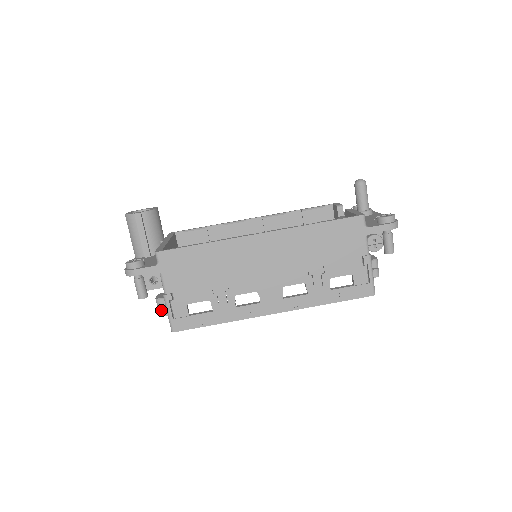
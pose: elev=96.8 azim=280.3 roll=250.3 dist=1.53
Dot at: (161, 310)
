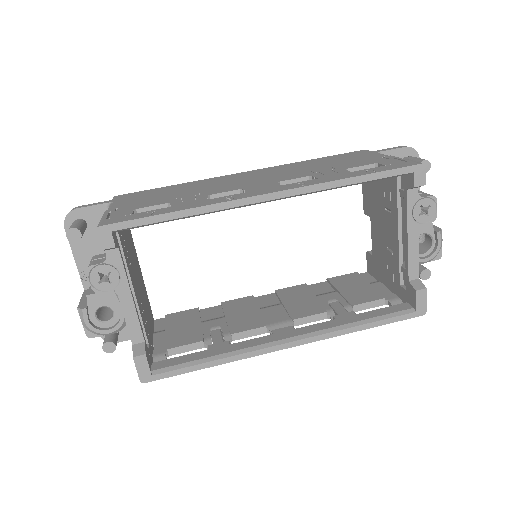
Dot at: (93, 262)
